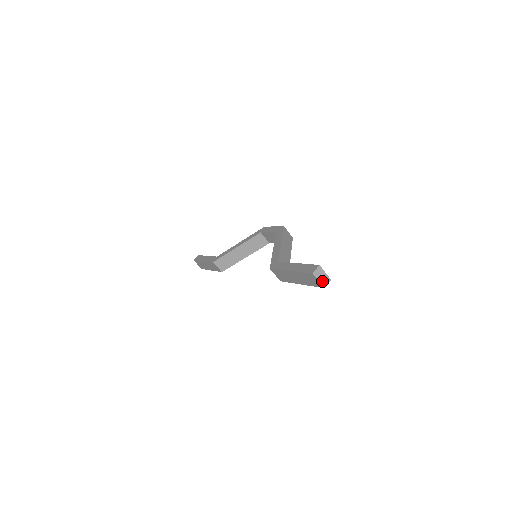
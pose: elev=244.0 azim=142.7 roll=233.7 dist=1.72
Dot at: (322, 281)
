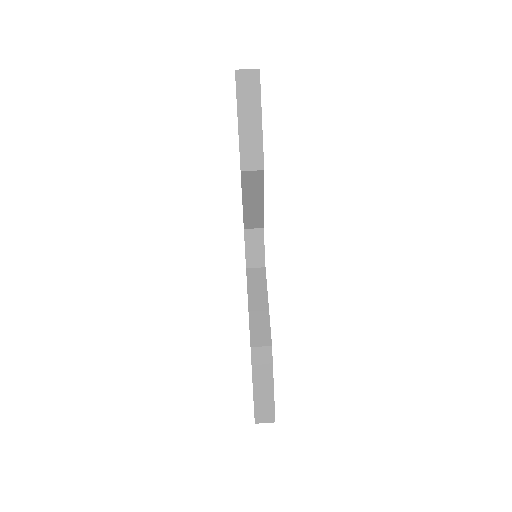
Dot at: (251, 70)
